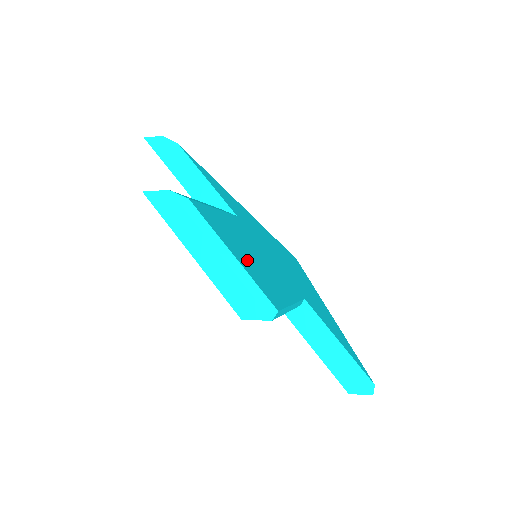
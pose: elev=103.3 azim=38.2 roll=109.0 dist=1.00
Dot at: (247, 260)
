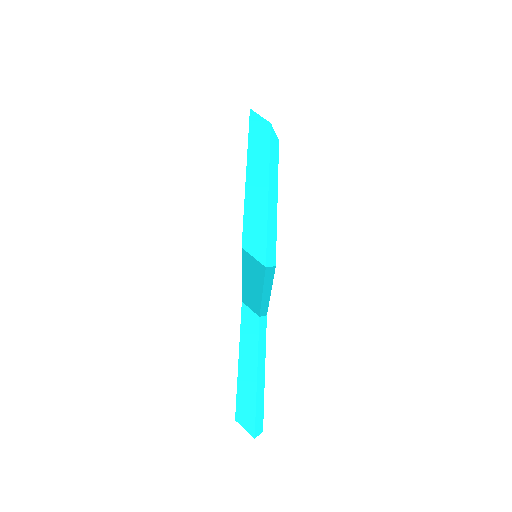
Dot at: occluded
